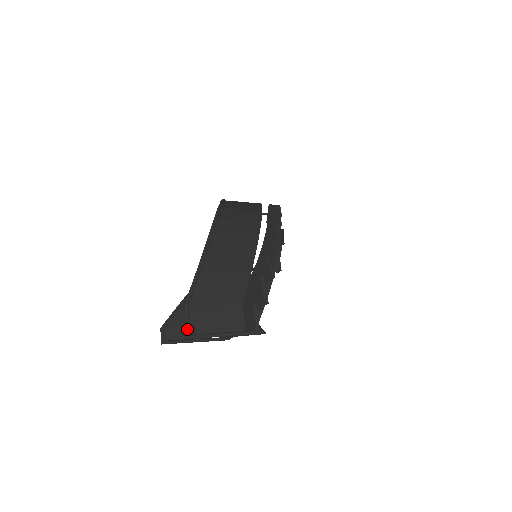
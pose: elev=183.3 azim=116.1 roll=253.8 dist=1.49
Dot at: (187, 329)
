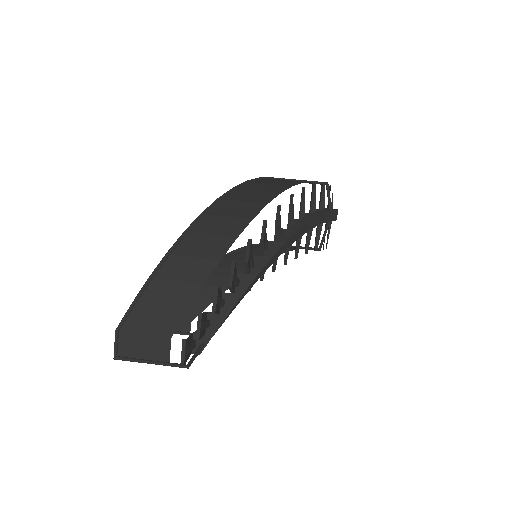
Dot at: (114, 352)
